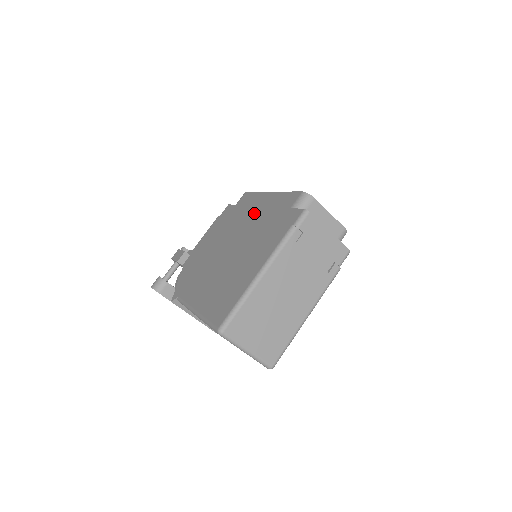
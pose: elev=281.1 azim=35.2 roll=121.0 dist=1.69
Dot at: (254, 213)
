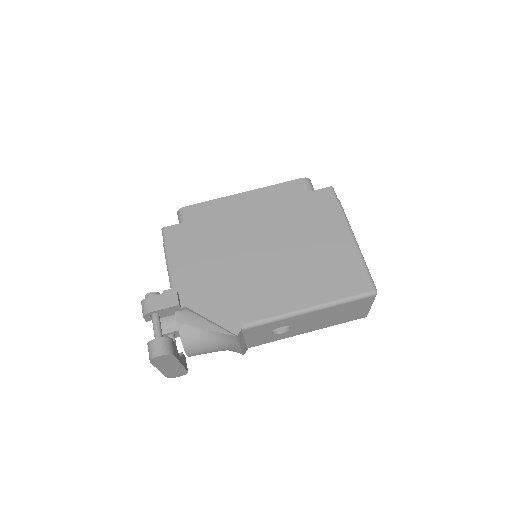
Dot at: (250, 214)
